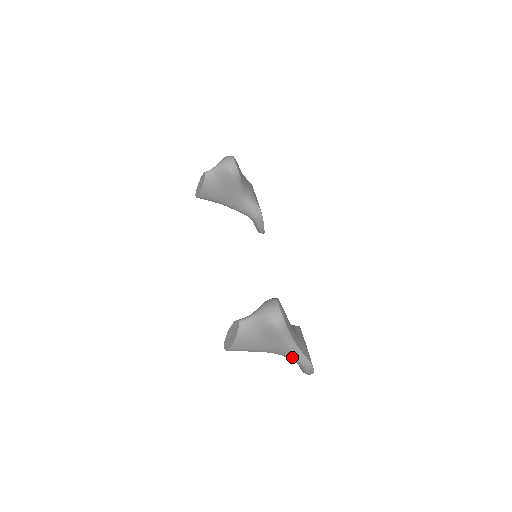
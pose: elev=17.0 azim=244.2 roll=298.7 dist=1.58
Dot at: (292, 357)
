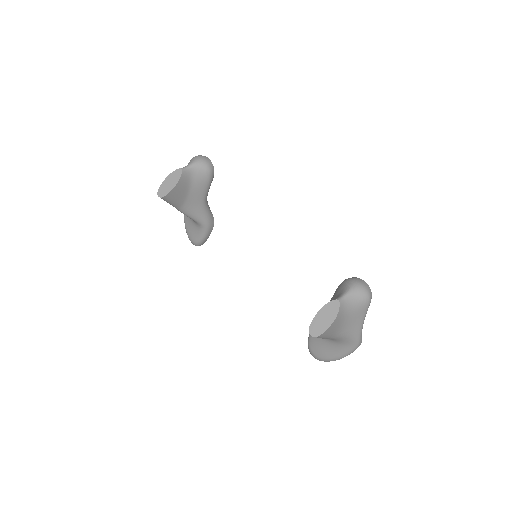
Dot at: (356, 335)
